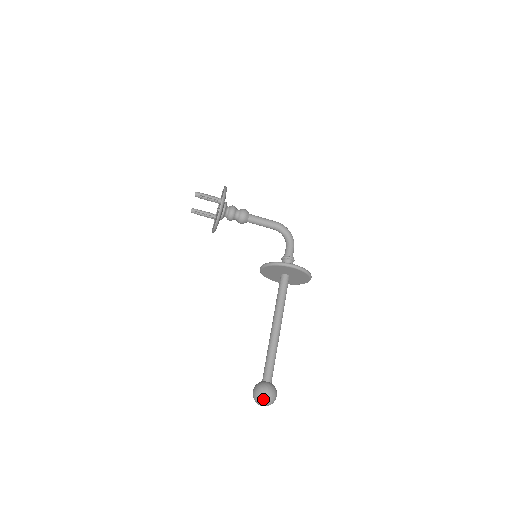
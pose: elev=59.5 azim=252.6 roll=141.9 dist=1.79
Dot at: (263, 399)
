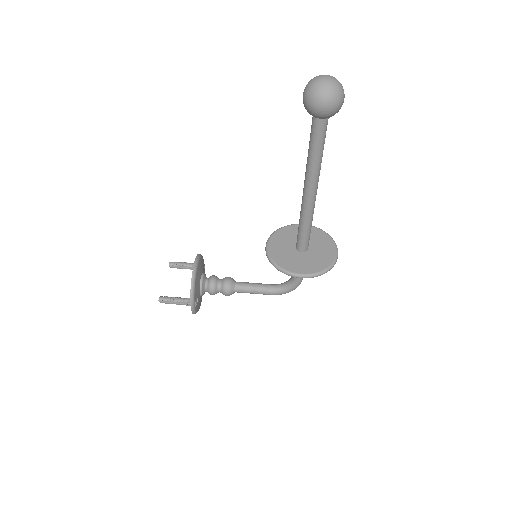
Dot at: occluded
